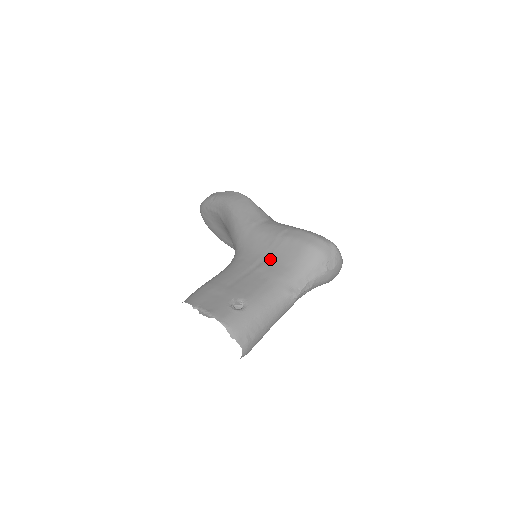
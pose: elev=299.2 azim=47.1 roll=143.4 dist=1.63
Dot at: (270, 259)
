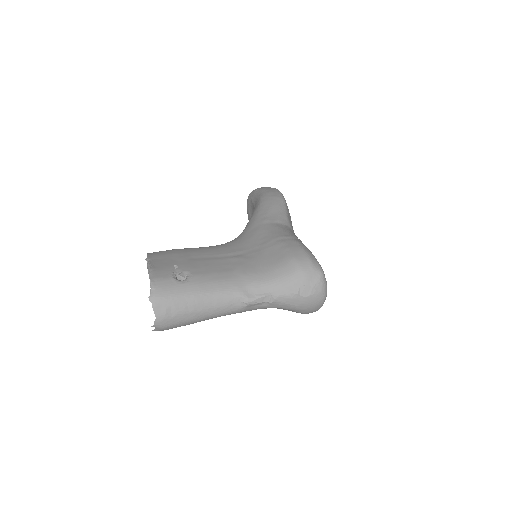
Dot at: (250, 255)
